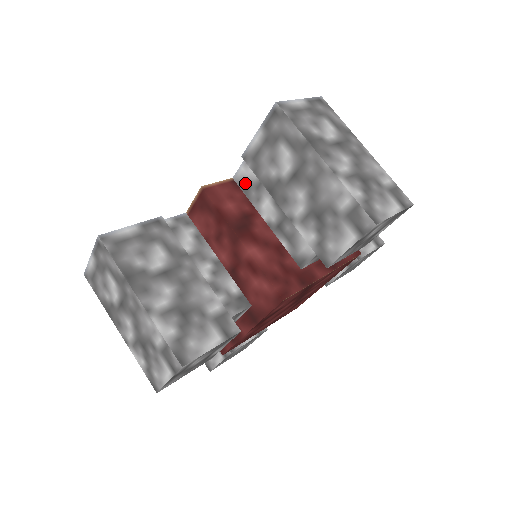
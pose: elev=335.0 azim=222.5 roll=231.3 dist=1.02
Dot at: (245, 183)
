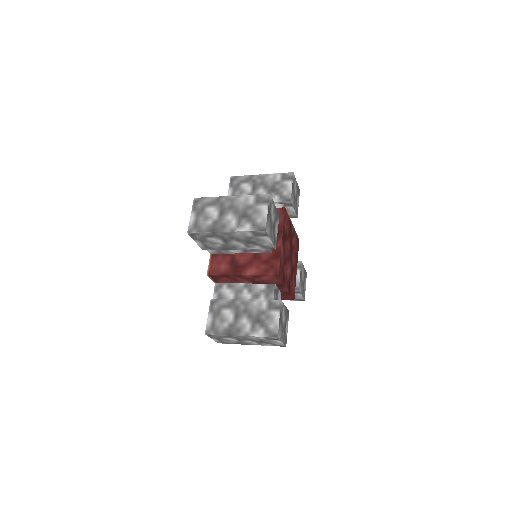
Dot at: occluded
